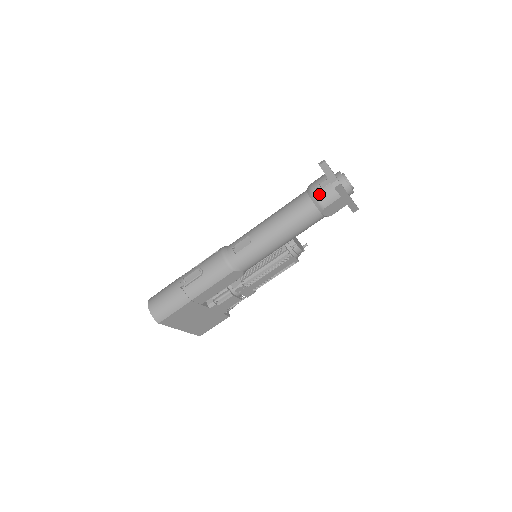
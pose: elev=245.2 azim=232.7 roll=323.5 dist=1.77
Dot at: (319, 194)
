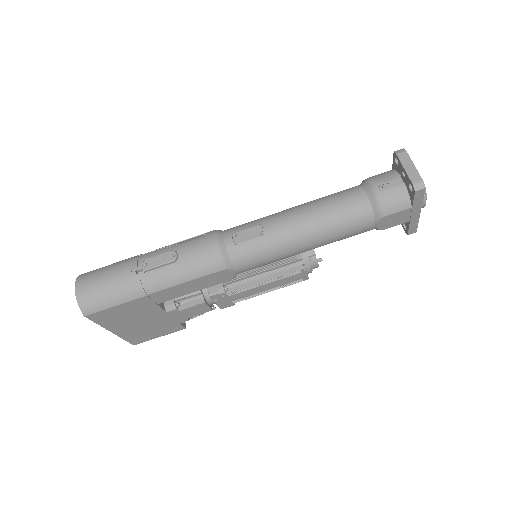
Dot at: (384, 194)
